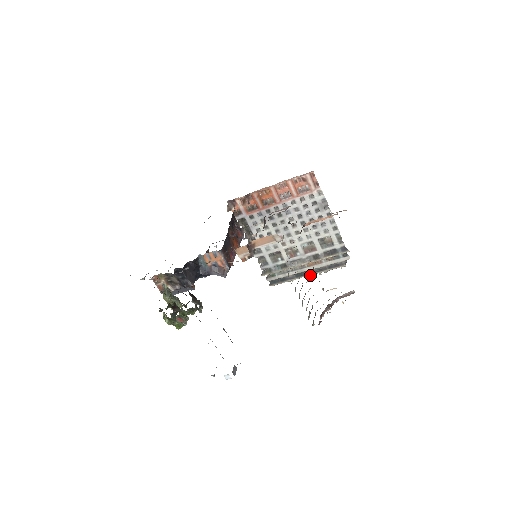
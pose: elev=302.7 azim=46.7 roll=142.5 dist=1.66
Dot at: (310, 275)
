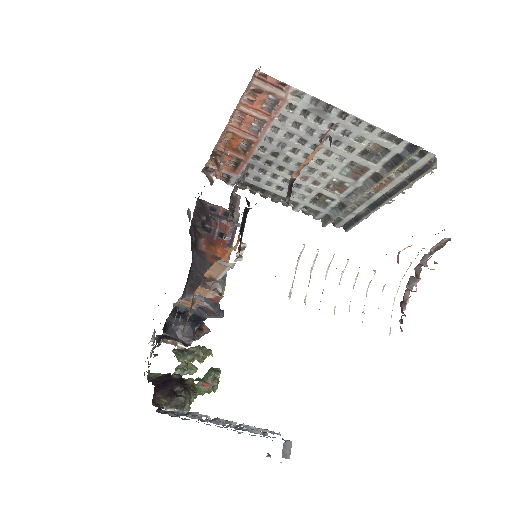
Dot at: (389, 200)
